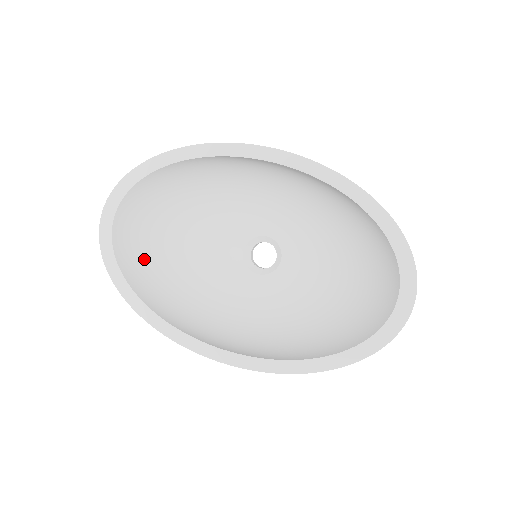
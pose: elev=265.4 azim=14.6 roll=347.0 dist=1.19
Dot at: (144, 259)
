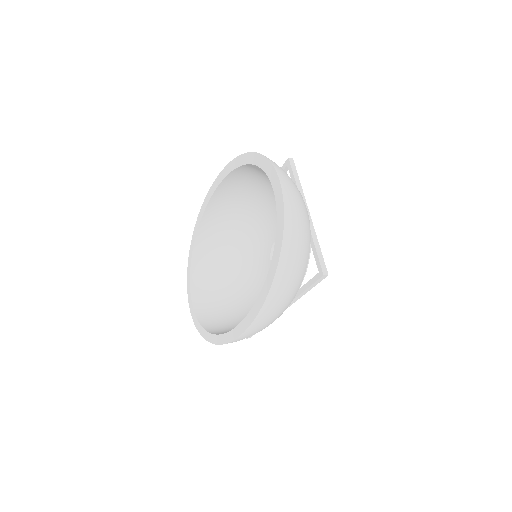
Dot at: (219, 313)
